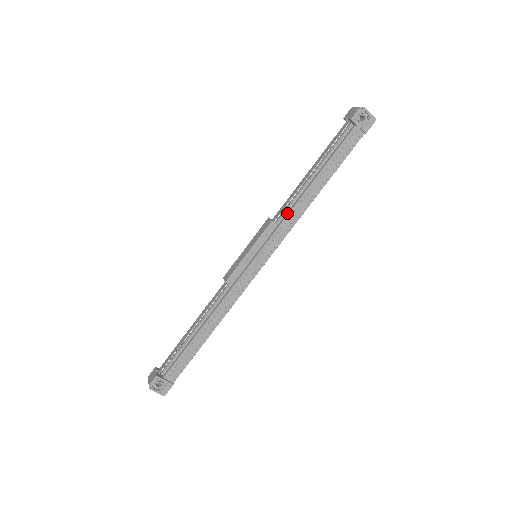
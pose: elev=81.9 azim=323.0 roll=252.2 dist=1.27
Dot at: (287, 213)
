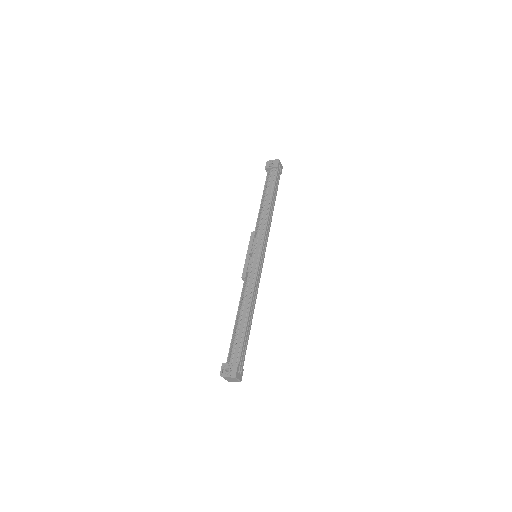
Dot at: (259, 224)
